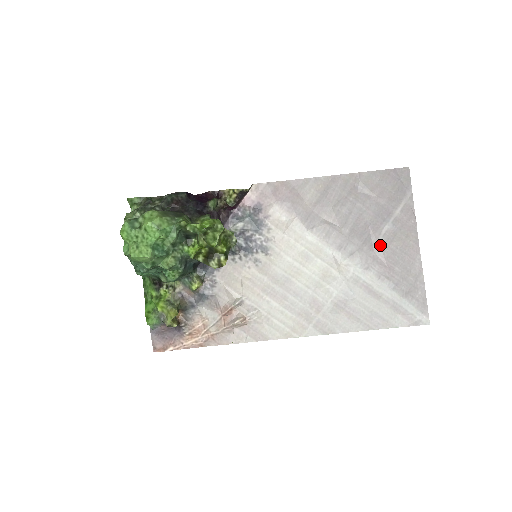
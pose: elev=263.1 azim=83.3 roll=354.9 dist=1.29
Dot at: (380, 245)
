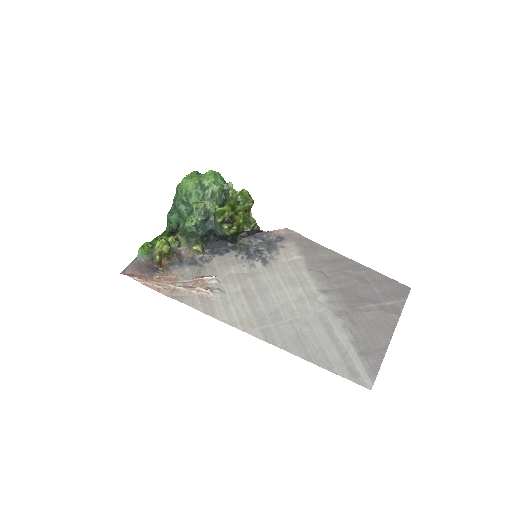
Dot at: (359, 311)
